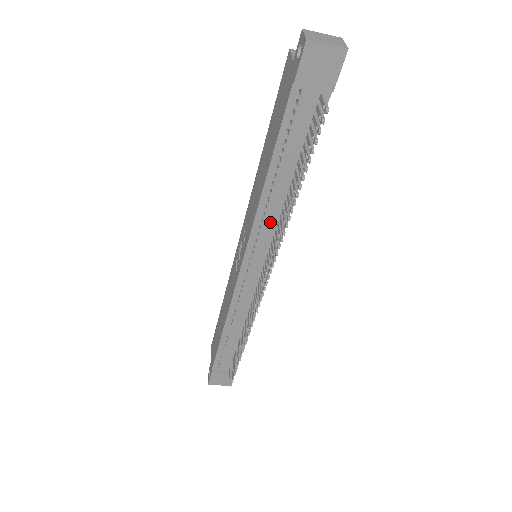
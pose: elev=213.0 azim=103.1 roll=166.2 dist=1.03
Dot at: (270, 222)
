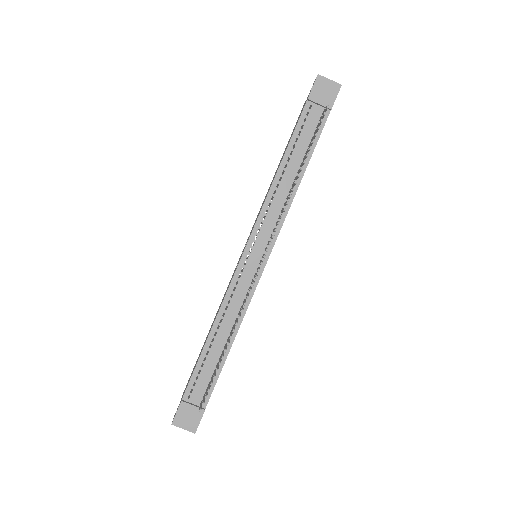
Dot at: (276, 208)
